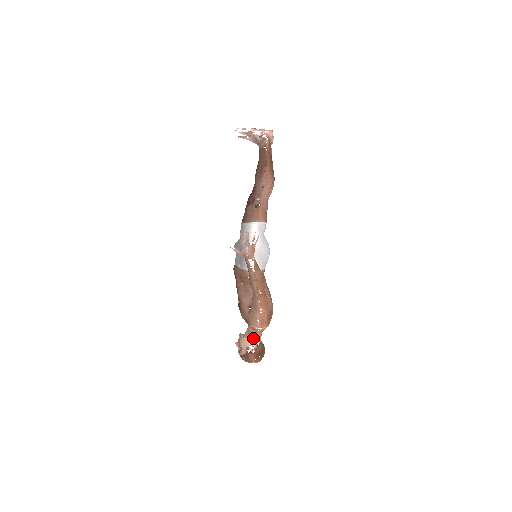
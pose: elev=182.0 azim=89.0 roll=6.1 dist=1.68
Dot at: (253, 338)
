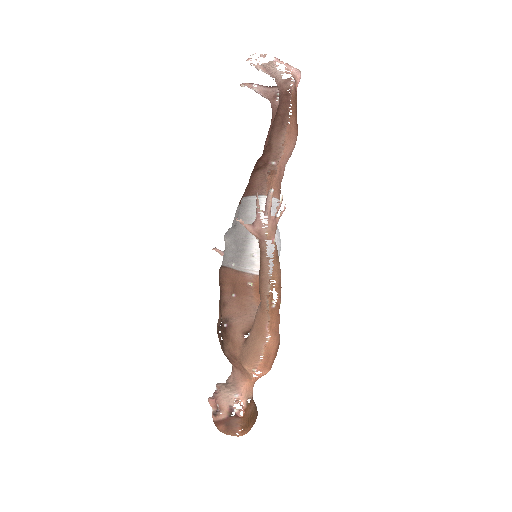
Dot at: (241, 390)
